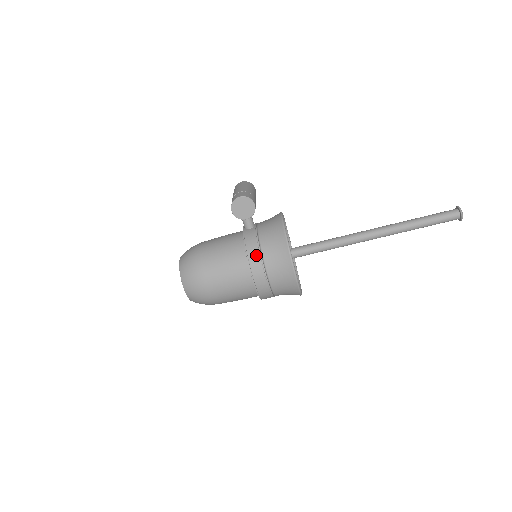
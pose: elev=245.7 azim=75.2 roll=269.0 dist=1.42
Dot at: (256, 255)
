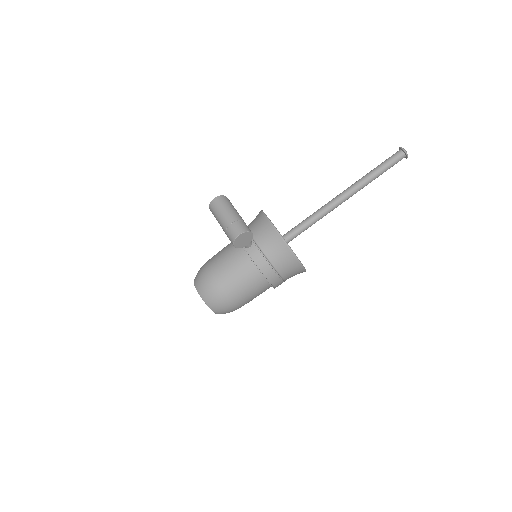
Dot at: (269, 270)
